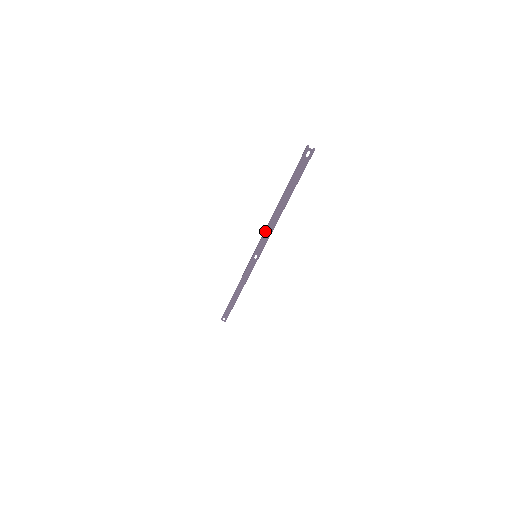
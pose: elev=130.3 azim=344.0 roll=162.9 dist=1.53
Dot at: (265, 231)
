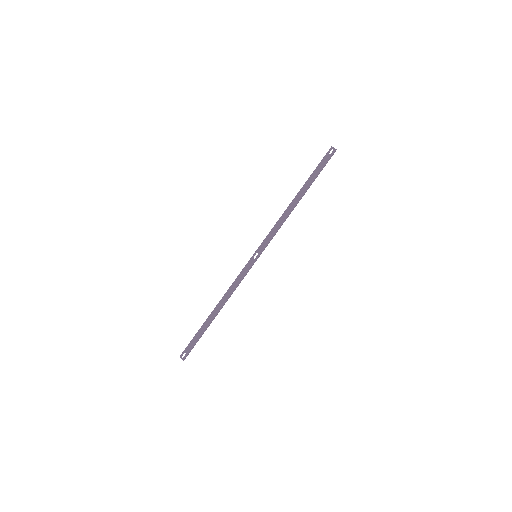
Dot at: (275, 224)
